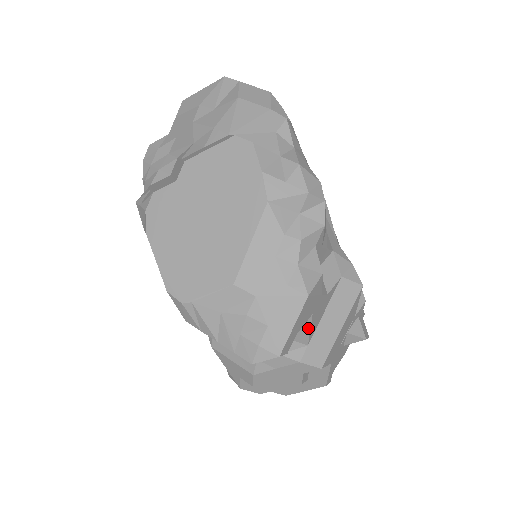
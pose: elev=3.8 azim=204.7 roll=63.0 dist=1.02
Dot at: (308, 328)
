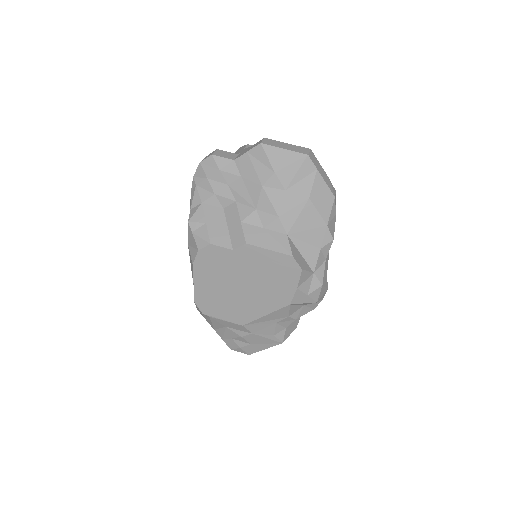
Dot at: occluded
